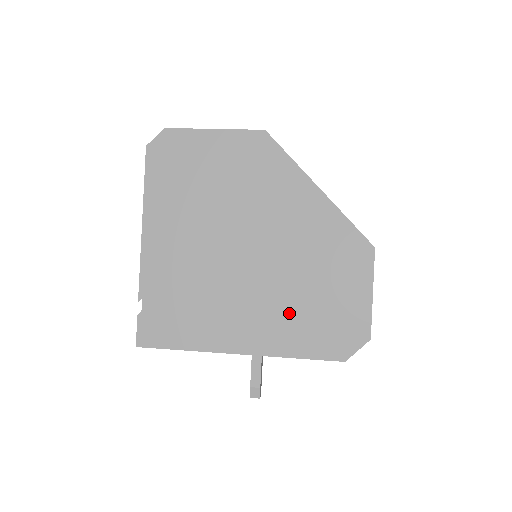
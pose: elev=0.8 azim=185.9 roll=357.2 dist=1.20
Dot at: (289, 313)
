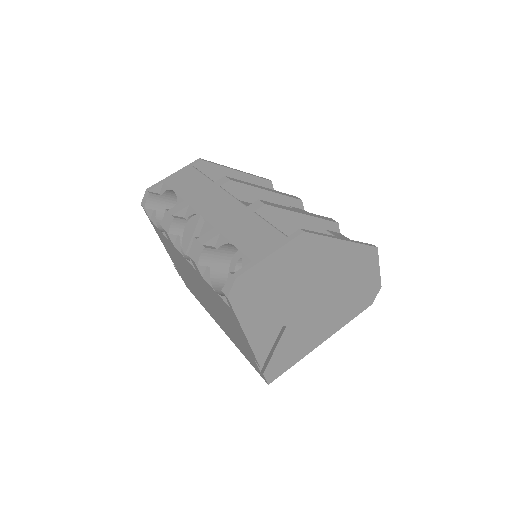
Dot at: (342, 308)
